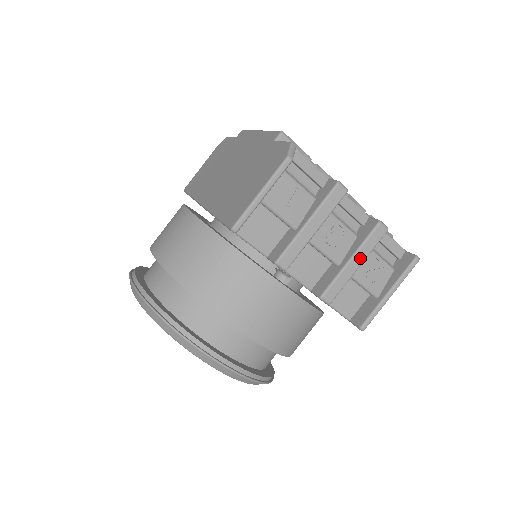
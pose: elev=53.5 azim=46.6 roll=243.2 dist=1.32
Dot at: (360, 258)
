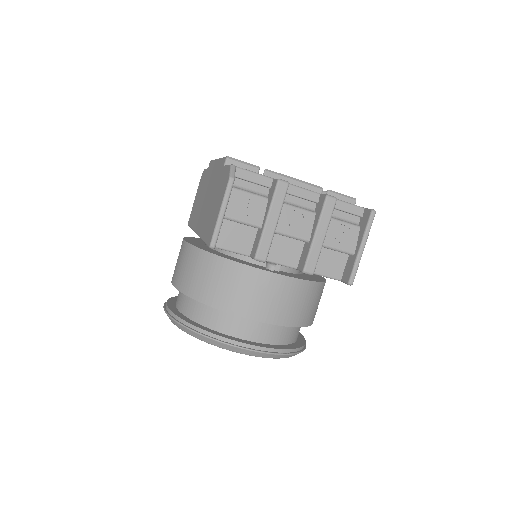
Dot at: (323, 230)
